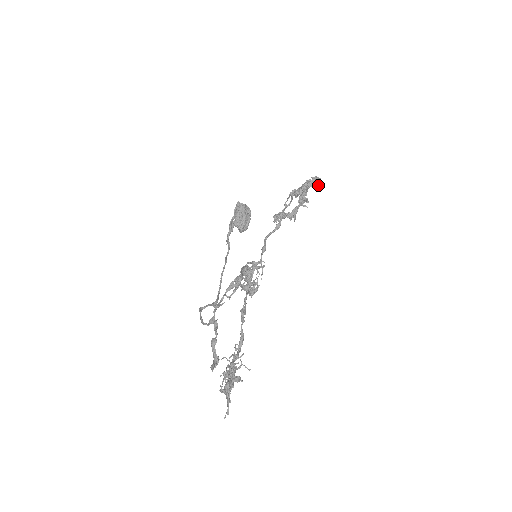
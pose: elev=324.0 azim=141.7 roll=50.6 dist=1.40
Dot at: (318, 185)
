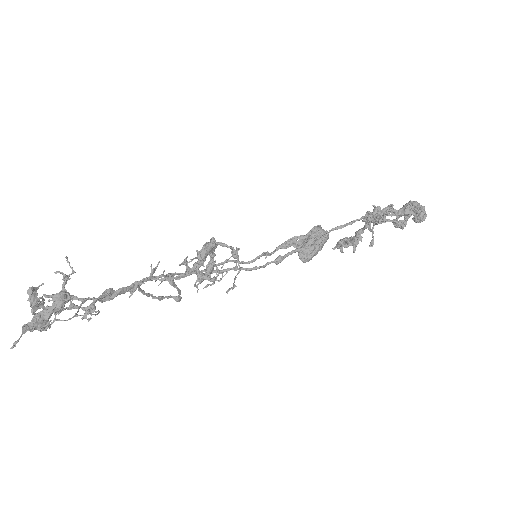
Dot at: (418, 217)
